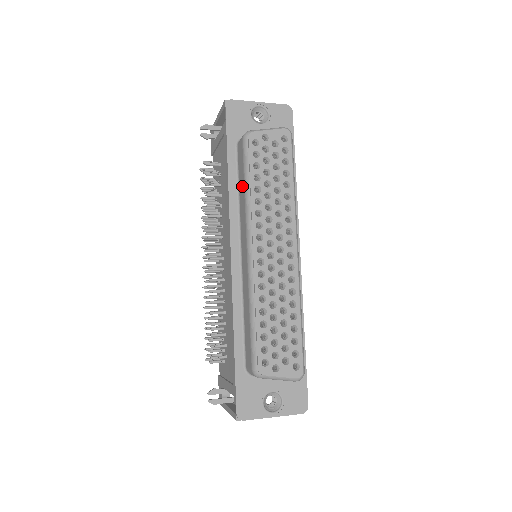
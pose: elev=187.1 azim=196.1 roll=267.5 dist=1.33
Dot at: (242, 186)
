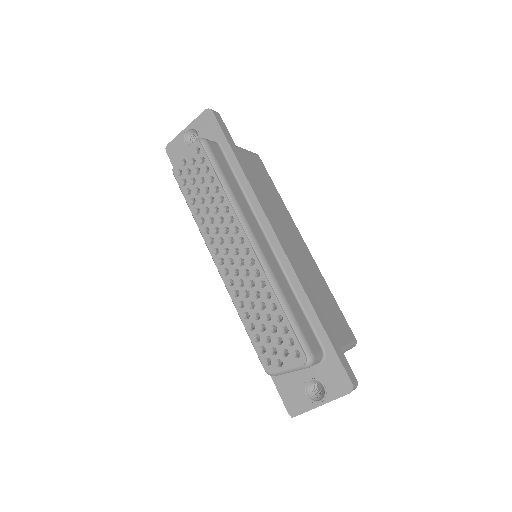
Dot at: occluded
